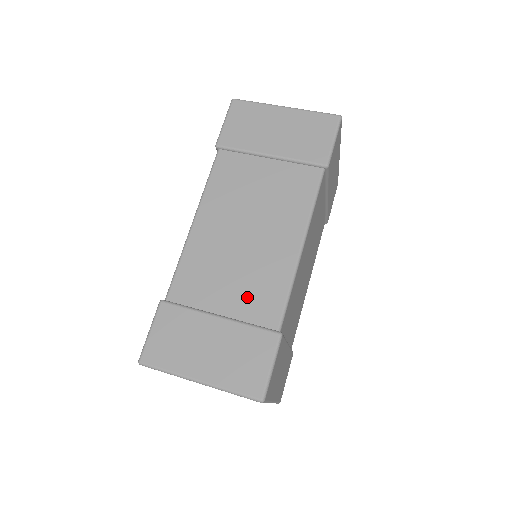
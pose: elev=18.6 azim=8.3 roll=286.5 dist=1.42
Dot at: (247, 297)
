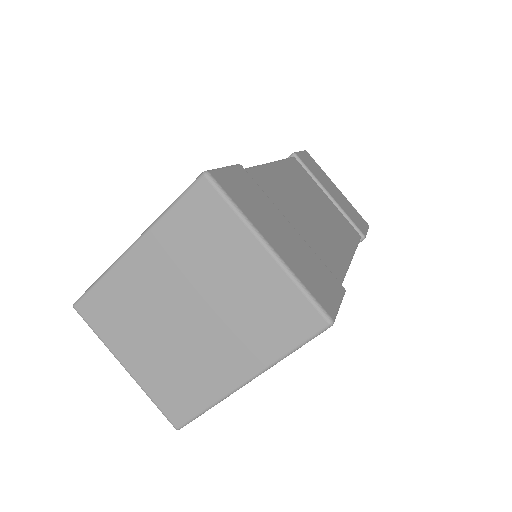
Dot at: (314, 242)
